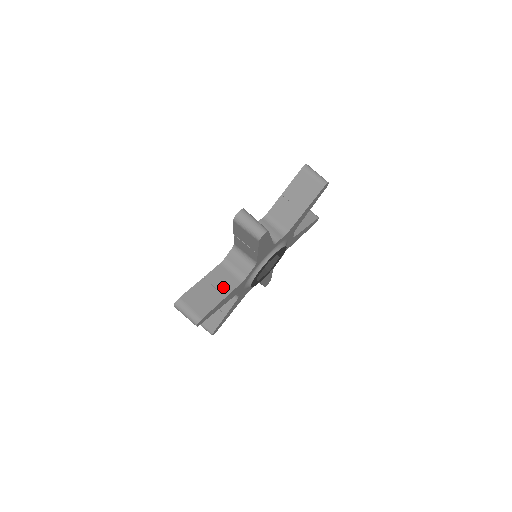
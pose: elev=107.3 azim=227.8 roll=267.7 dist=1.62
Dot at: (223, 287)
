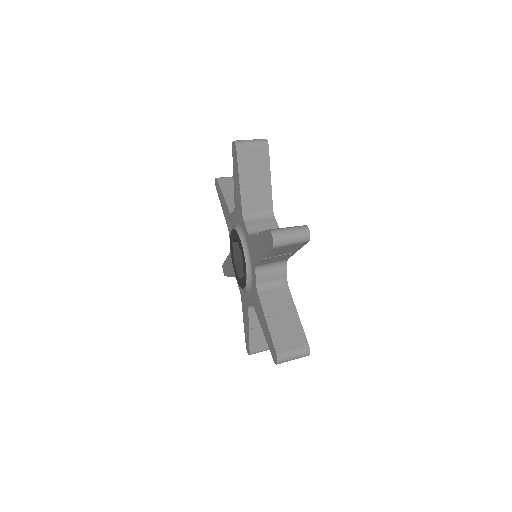
Dot at: occluded
